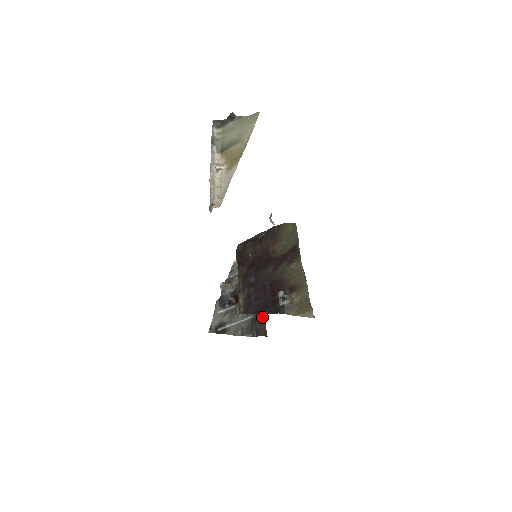
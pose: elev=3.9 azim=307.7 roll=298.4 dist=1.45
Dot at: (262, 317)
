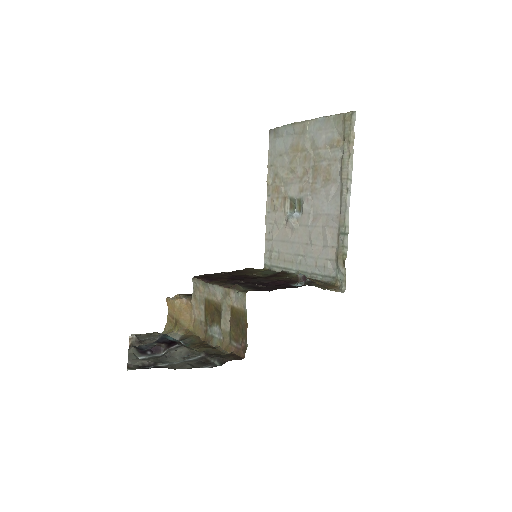
Dot at: (219, 353)
